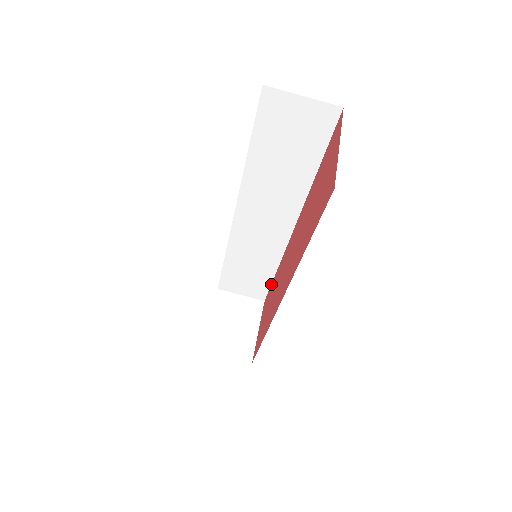
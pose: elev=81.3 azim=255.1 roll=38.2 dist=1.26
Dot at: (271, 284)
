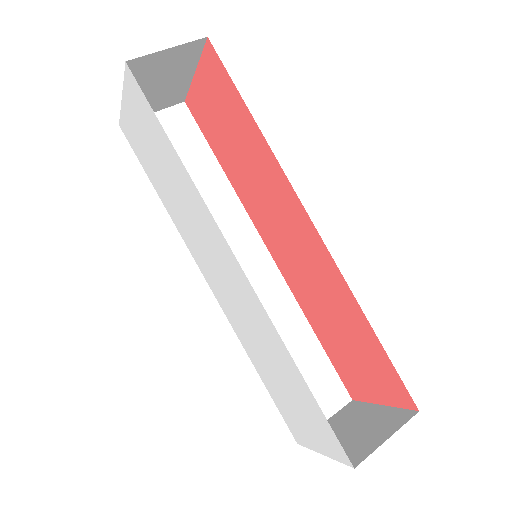
Dot at: (328, 357)
